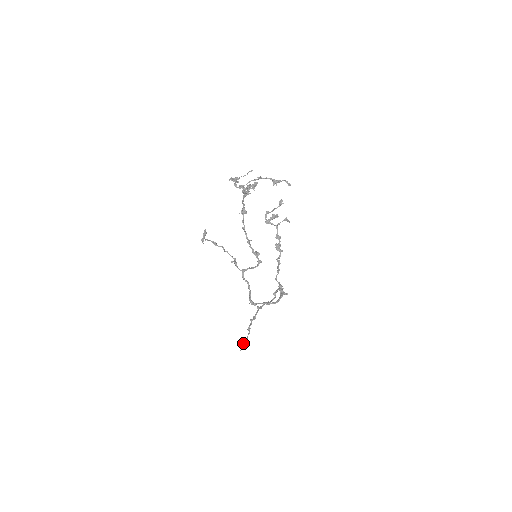
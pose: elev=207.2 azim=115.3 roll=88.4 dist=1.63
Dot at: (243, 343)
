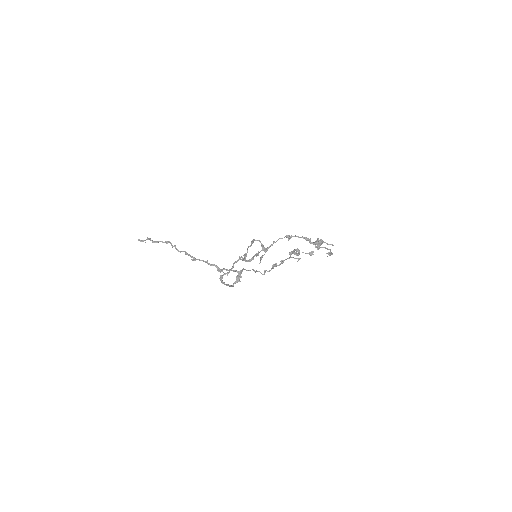
Dot at: (147, 238)
